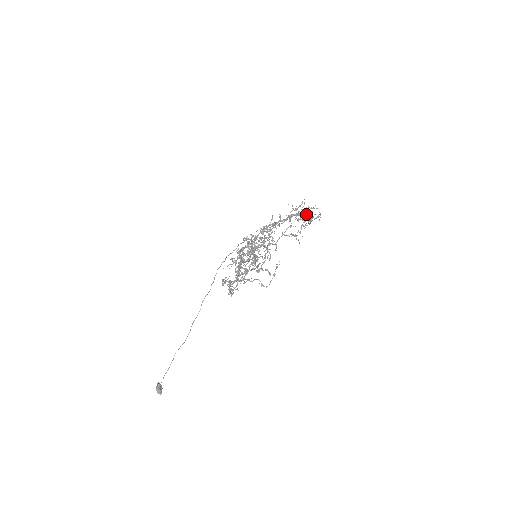
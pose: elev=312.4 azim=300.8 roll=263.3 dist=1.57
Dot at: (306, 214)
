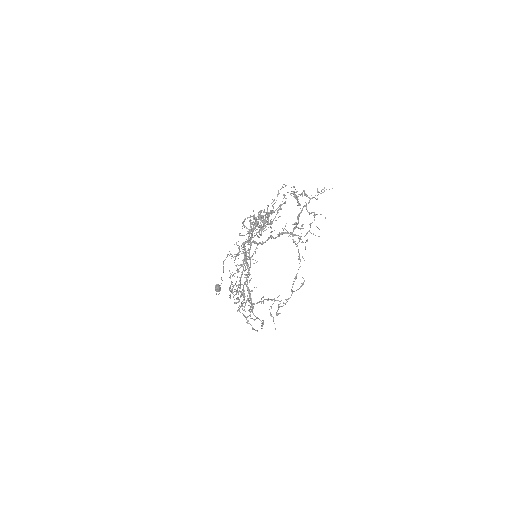
Dot at: occluded
